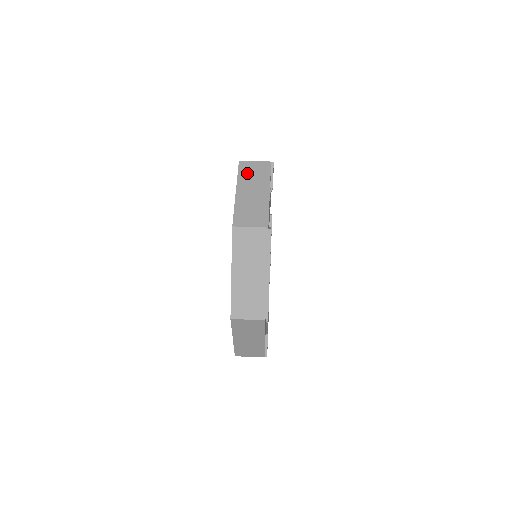
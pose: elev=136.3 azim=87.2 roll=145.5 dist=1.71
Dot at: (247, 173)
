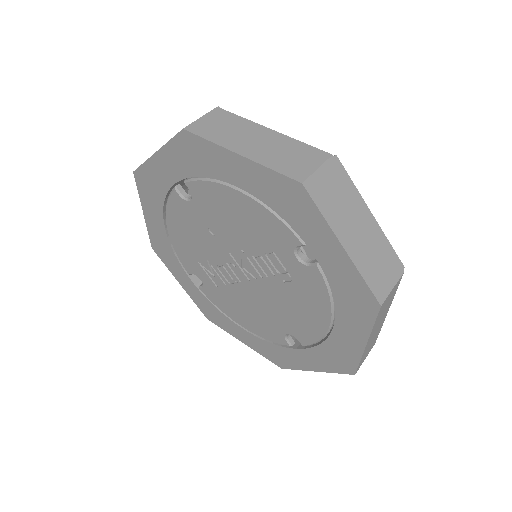
Dot at: (215, 131)
